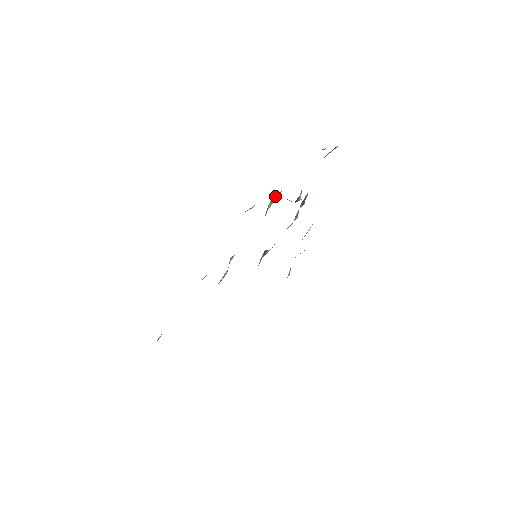
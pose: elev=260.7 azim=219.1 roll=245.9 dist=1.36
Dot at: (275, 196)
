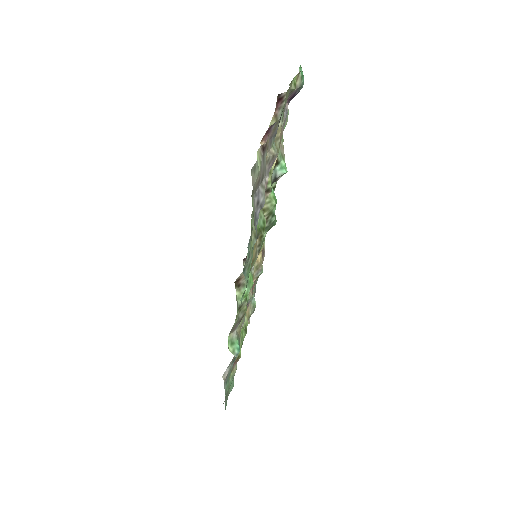
Dot at: occluded
